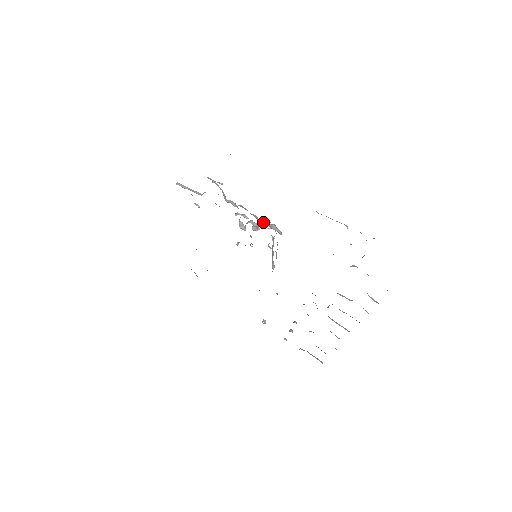
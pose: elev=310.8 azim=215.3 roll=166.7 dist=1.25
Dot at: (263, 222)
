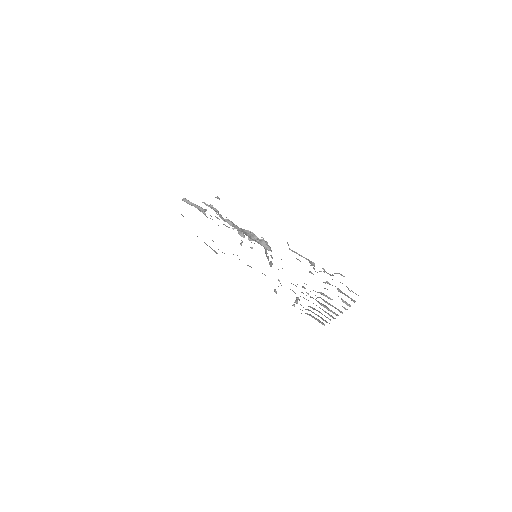
Dot at: (255, 239)
